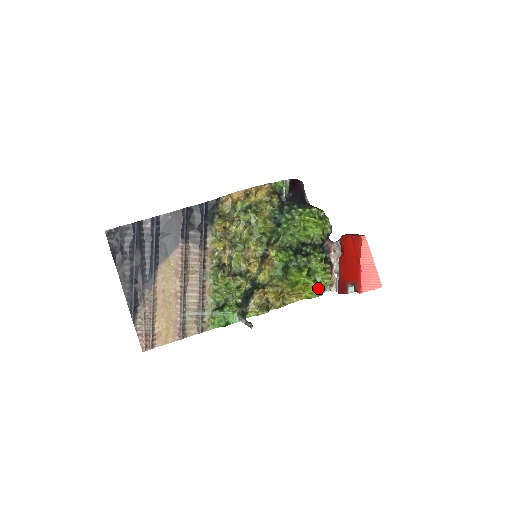
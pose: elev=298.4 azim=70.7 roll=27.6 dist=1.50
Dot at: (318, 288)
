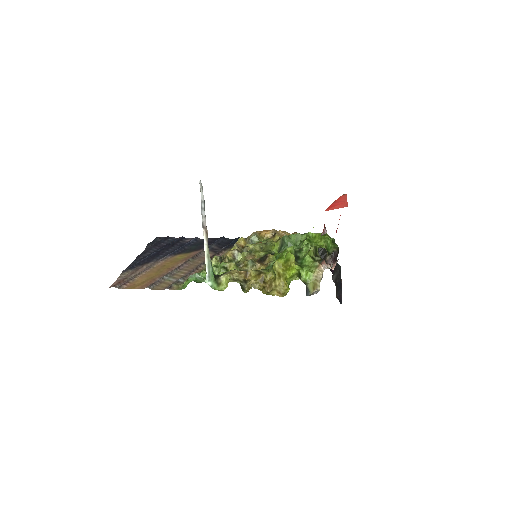
Dot at: (303, 280)
